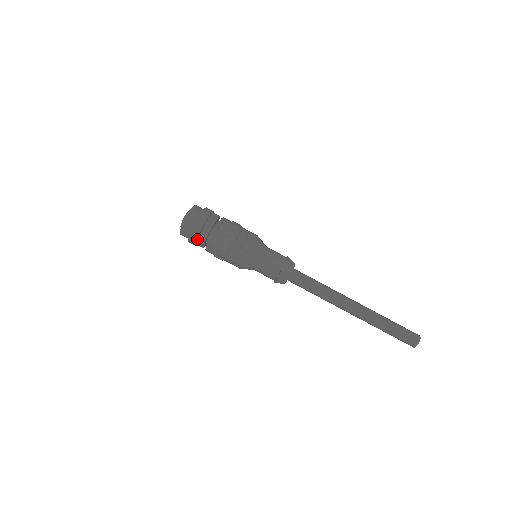
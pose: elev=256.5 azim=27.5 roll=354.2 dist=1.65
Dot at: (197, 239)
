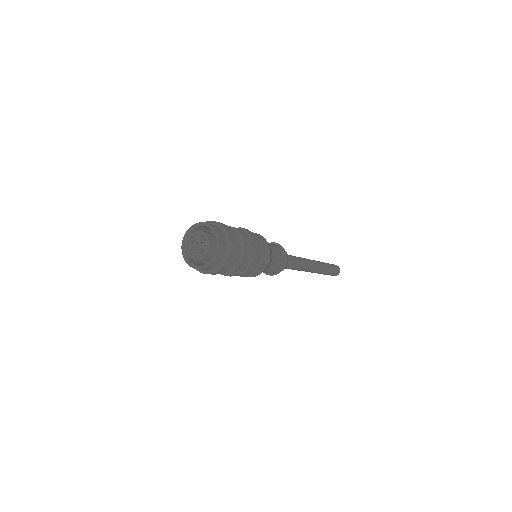
Dot at: (220, 272)
